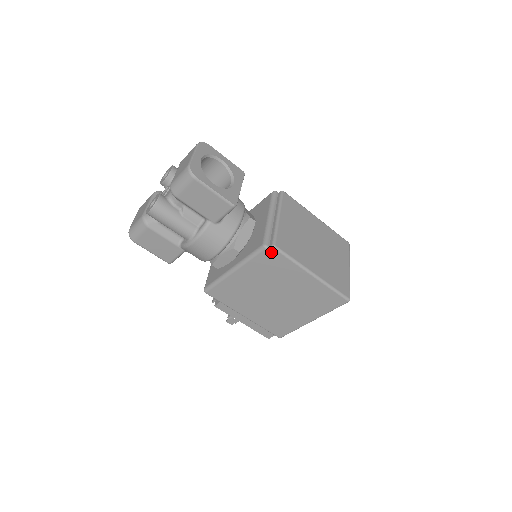
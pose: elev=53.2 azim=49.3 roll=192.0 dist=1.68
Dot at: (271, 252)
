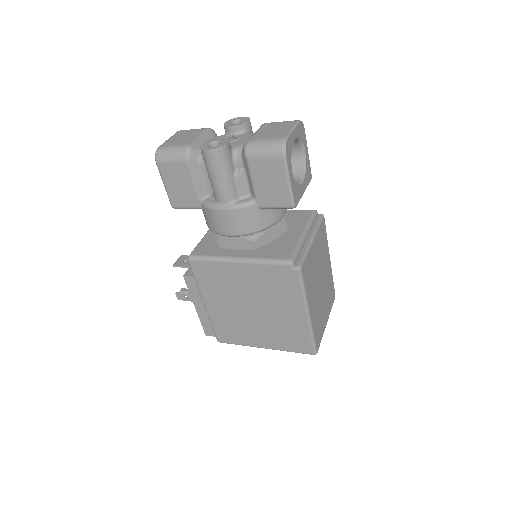
Dot at: (292, 271)
